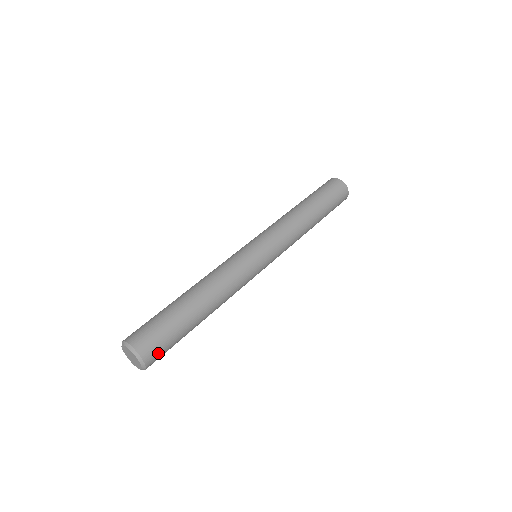
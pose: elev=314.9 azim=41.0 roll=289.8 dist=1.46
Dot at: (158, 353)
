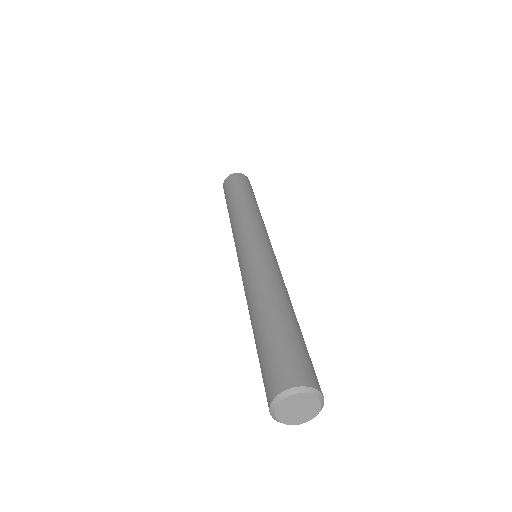
Dot at: occluded
